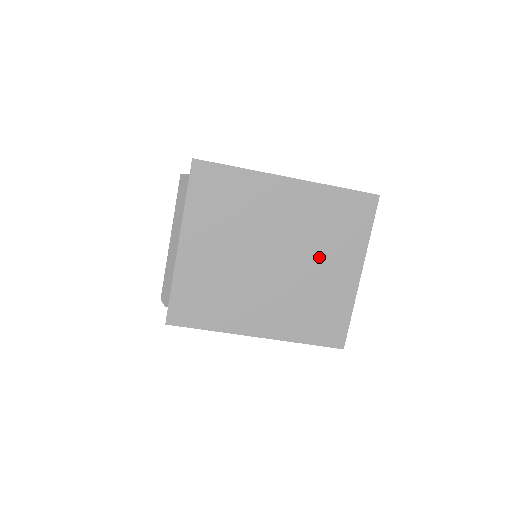
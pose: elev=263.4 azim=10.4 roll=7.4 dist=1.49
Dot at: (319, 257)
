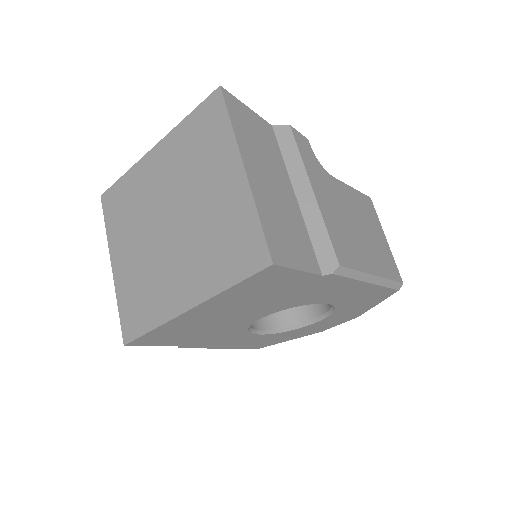
Dot at: (201, 187)
